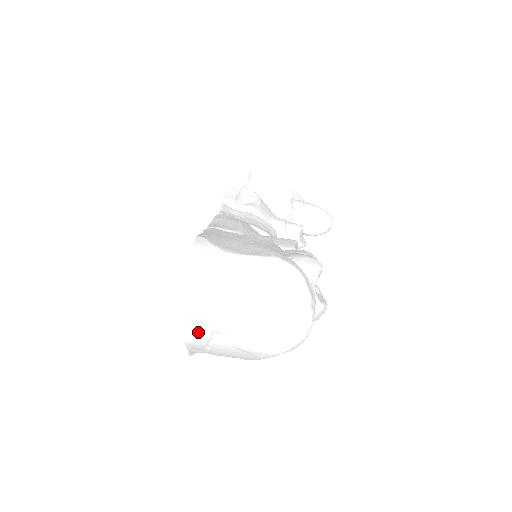
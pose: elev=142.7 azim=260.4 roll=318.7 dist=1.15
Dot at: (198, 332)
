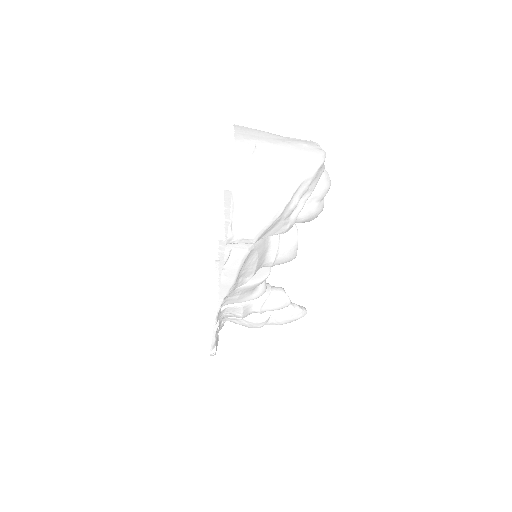
Dot at: (245, 143)
